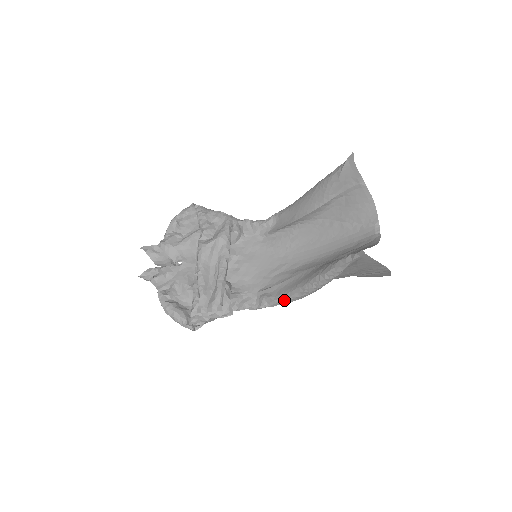
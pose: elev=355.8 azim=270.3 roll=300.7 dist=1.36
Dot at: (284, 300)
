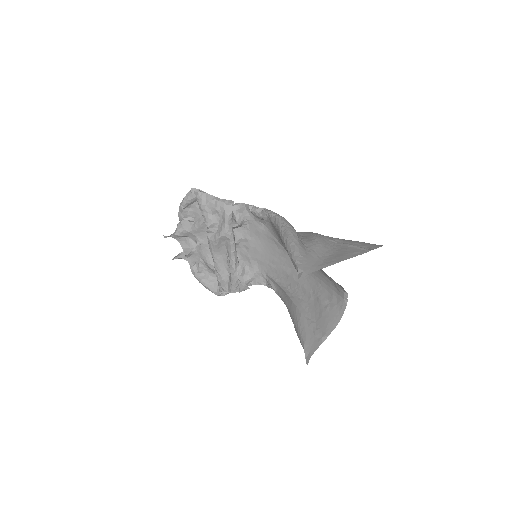
Dot at: occluded
